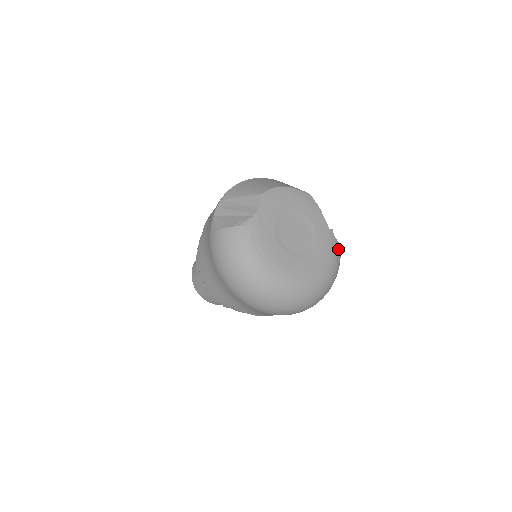
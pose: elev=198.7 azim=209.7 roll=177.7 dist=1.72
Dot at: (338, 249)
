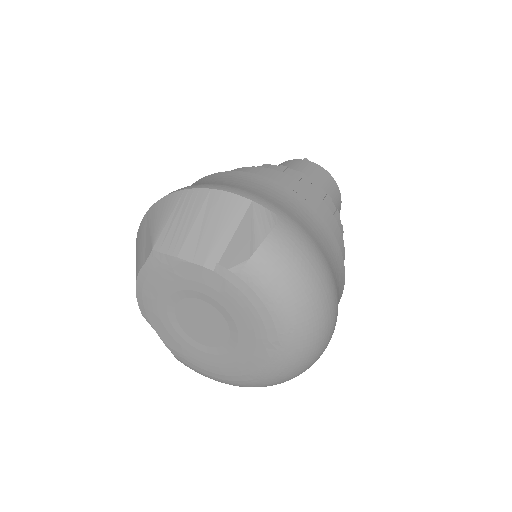
Dot at: (254, 274)
